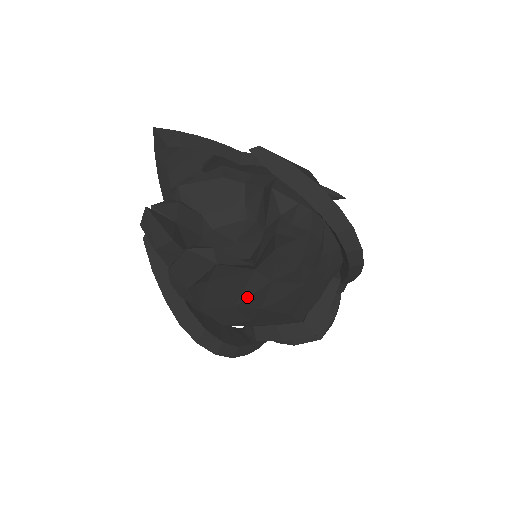
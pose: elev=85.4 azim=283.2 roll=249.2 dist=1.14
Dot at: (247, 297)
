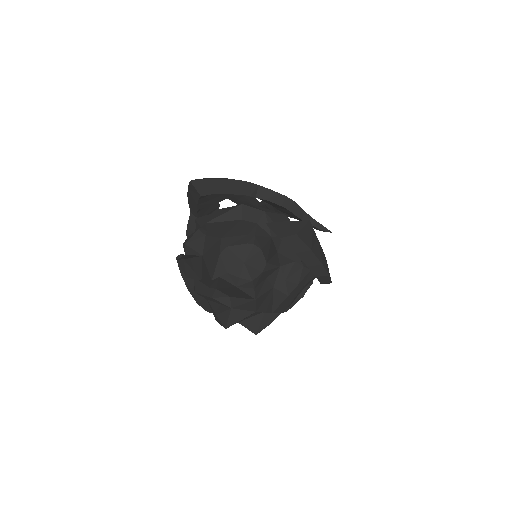
Dot at: (247, 318)
